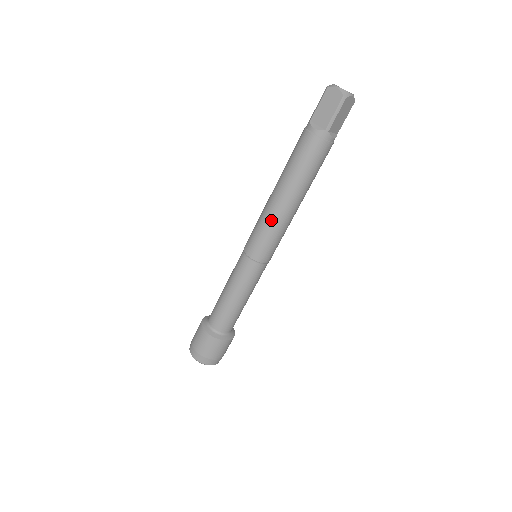
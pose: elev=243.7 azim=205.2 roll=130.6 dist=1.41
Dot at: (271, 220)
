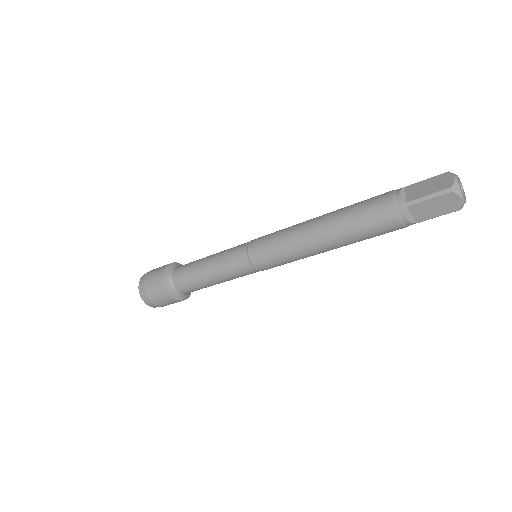
Dot at: (301, 257)
